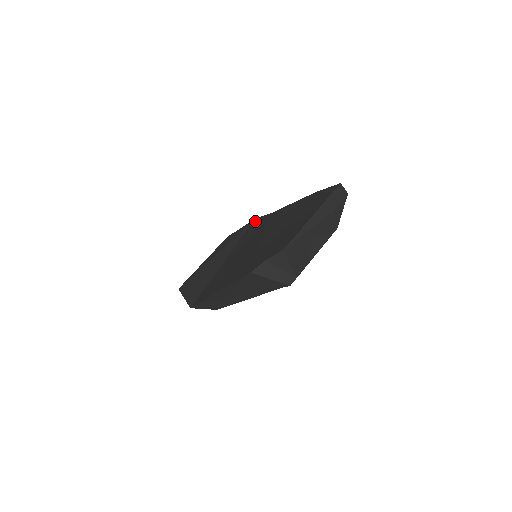
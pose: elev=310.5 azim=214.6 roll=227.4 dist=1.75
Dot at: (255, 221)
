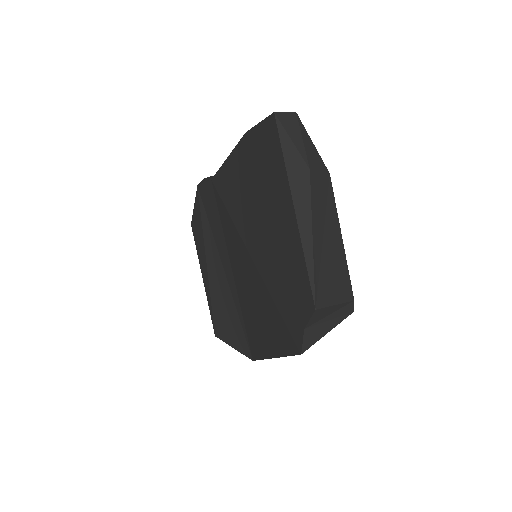
Dot at: (202, 194)
